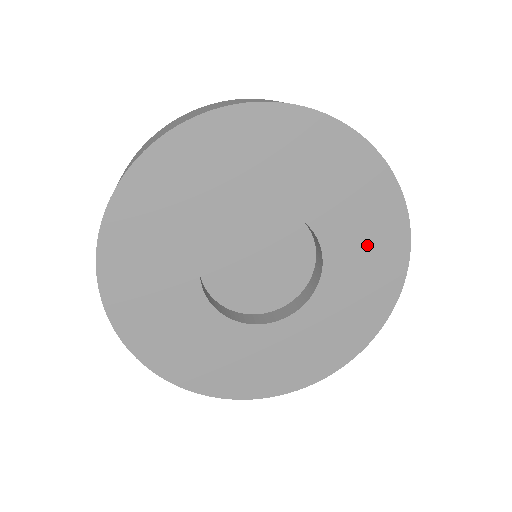
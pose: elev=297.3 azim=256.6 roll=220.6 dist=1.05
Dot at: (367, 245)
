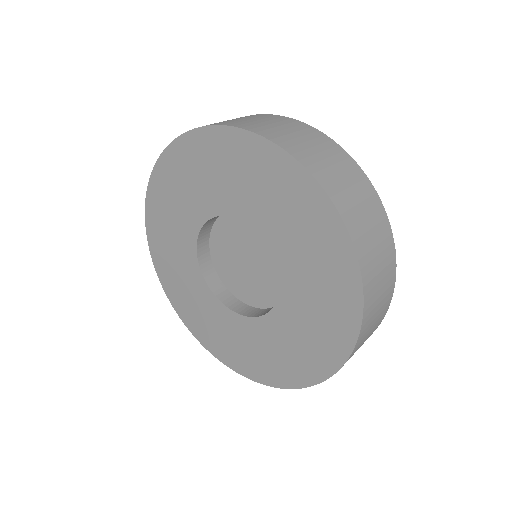
Dot at: (315, 320)
